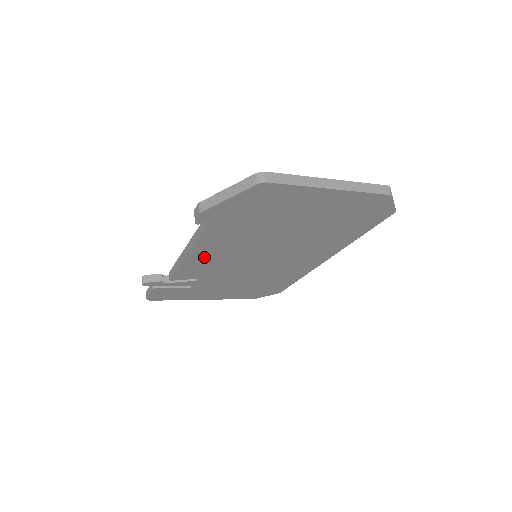
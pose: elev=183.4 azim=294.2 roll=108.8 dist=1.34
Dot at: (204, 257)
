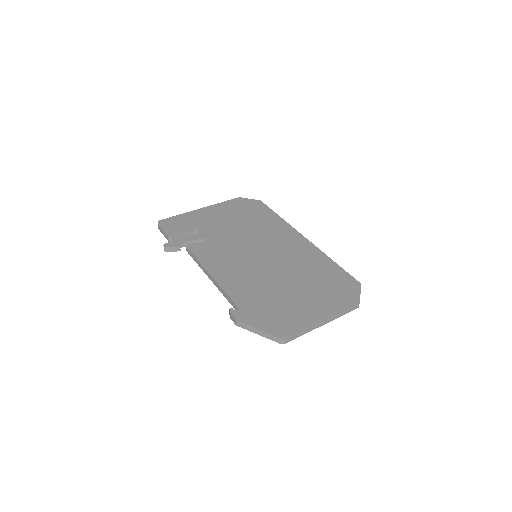
Dot at: occluded
